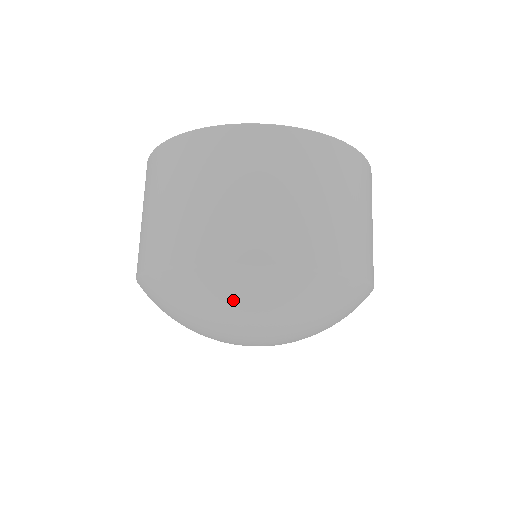
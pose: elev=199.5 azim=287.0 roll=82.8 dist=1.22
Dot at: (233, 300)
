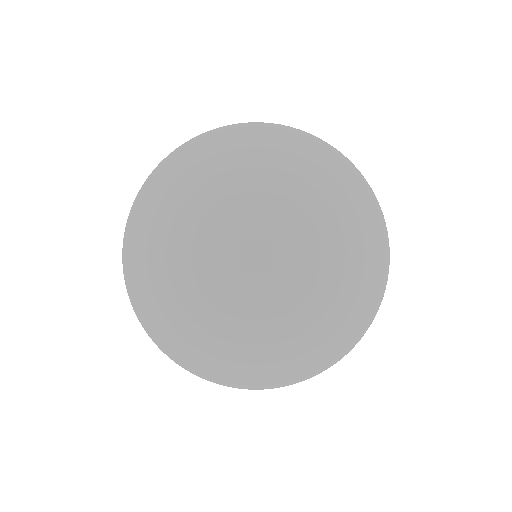
Dot at: (201, 155)
